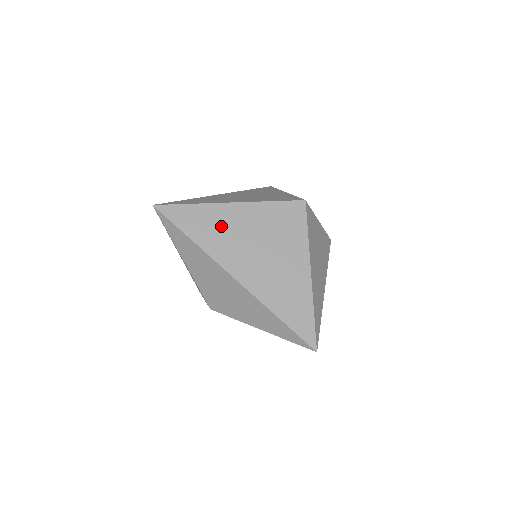
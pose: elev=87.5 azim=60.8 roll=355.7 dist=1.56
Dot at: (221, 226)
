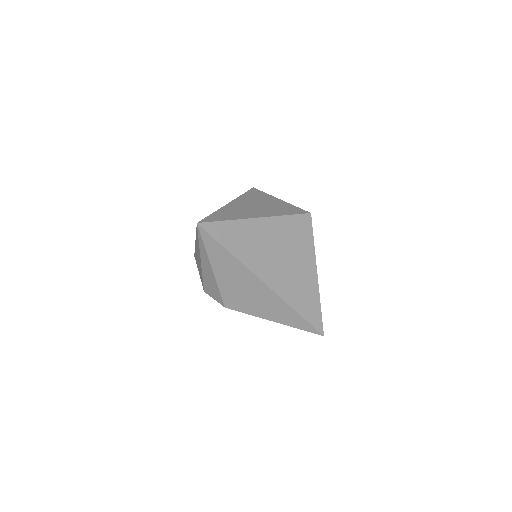
Dot at: (254, 240)
